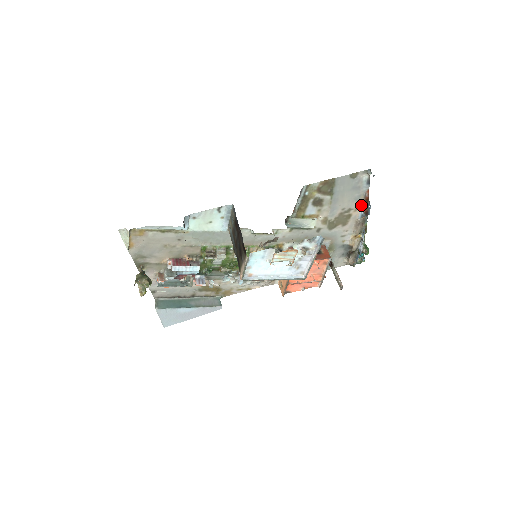
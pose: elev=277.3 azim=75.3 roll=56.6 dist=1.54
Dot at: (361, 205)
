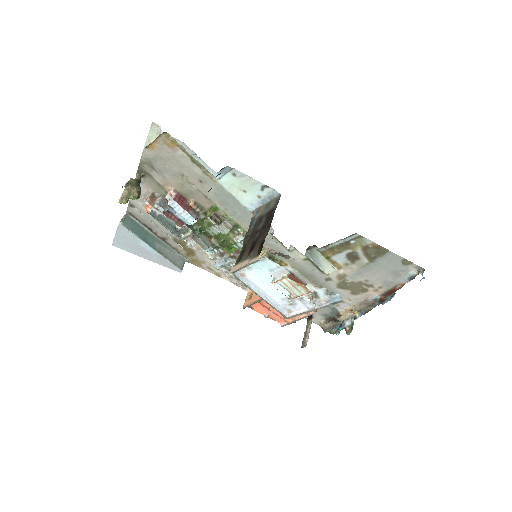
Dot at: (384, 290)
